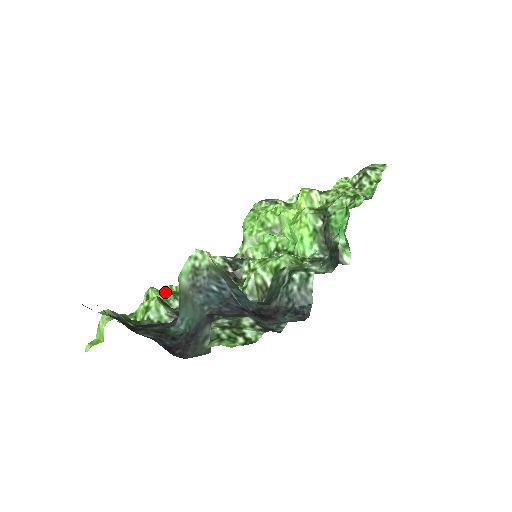
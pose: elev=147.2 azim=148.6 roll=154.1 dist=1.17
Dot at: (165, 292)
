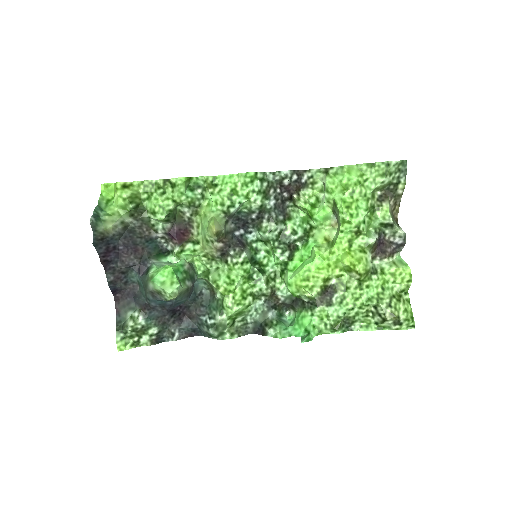
Dot at: (185, 200)
